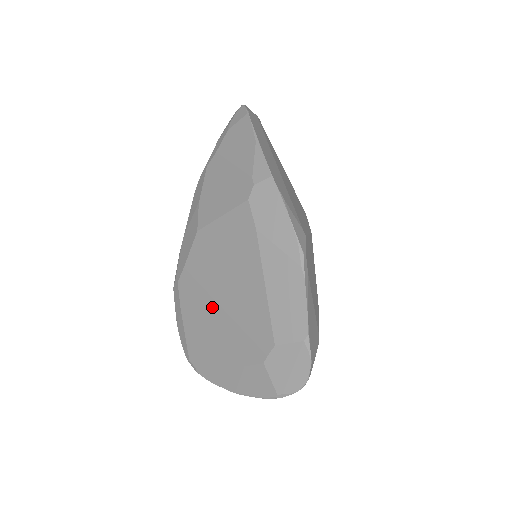
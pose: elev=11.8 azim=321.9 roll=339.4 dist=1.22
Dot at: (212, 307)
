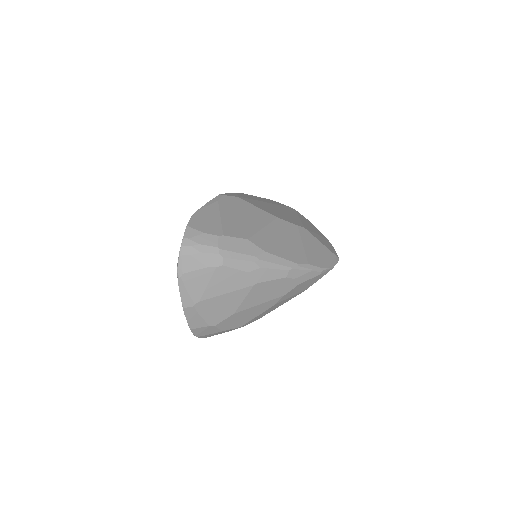
Dot at: occluded
